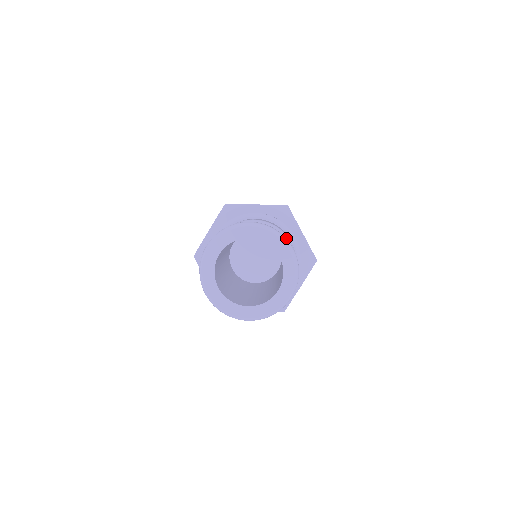
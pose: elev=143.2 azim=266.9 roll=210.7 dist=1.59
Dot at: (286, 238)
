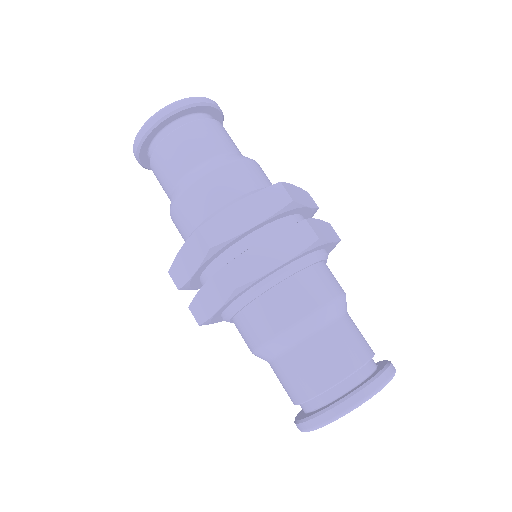
Dot at: (342, 301)
